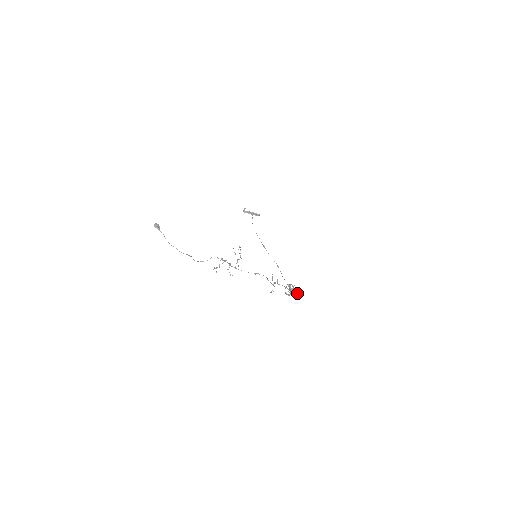
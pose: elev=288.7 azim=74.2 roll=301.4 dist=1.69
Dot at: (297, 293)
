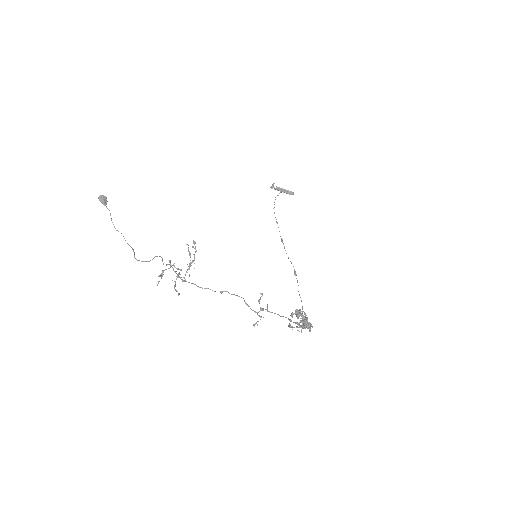
Dot at: (309, 327)
